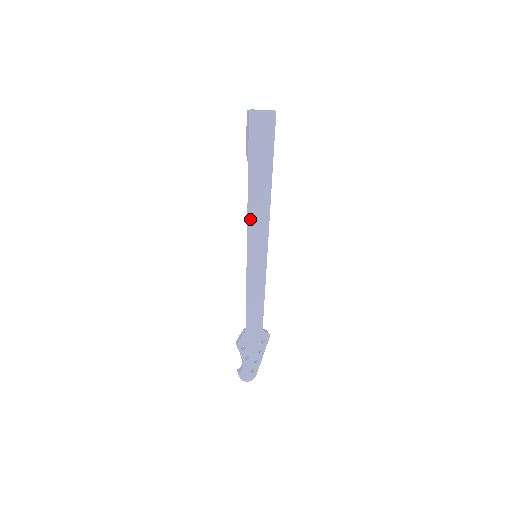
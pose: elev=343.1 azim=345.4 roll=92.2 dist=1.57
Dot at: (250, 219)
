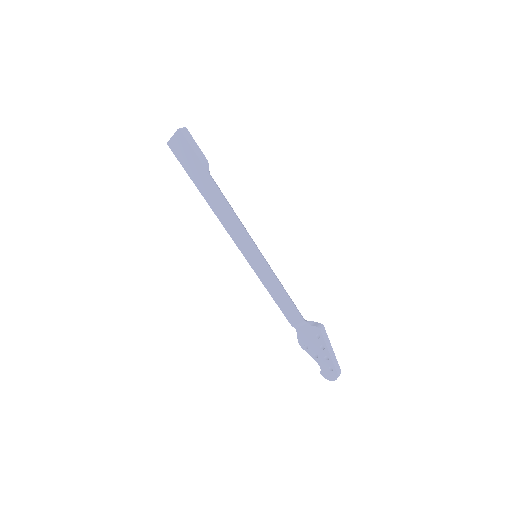
Dot at: (227, 228)
